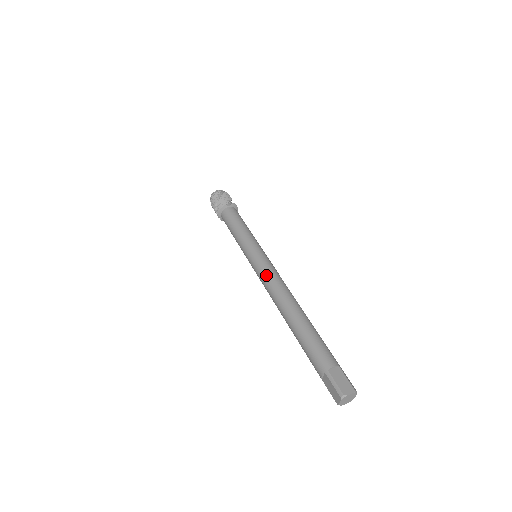
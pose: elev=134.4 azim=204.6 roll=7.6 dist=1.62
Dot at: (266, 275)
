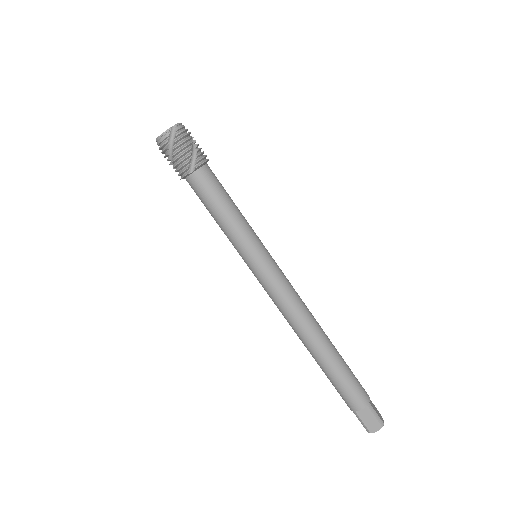
Dot at: (275, 301)
